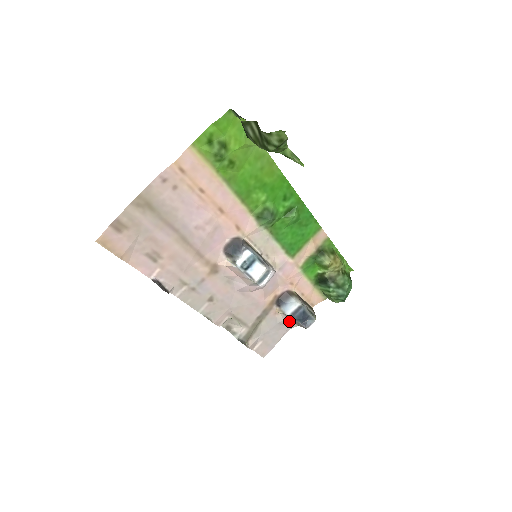
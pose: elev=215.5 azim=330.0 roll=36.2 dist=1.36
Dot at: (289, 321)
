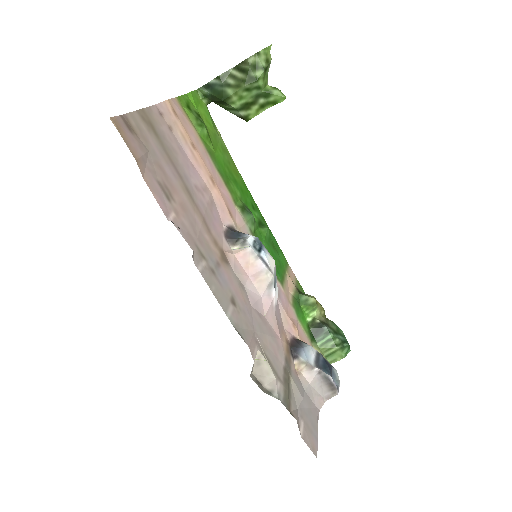
Dot at: (315, 386)
